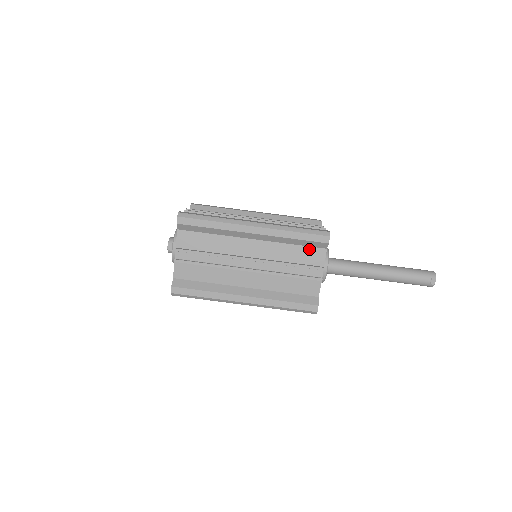
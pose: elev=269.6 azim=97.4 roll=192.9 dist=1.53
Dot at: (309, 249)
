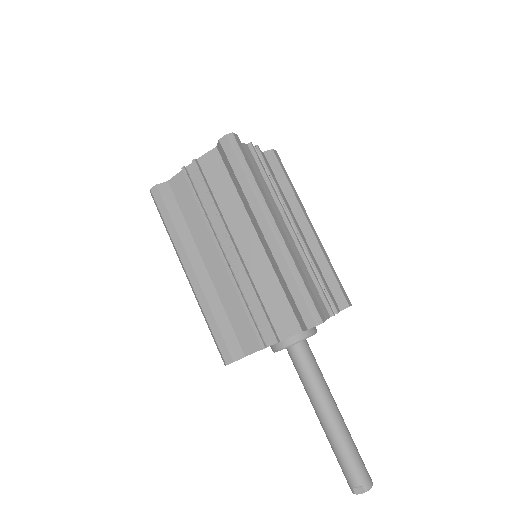
Dot at: (289, 310)
